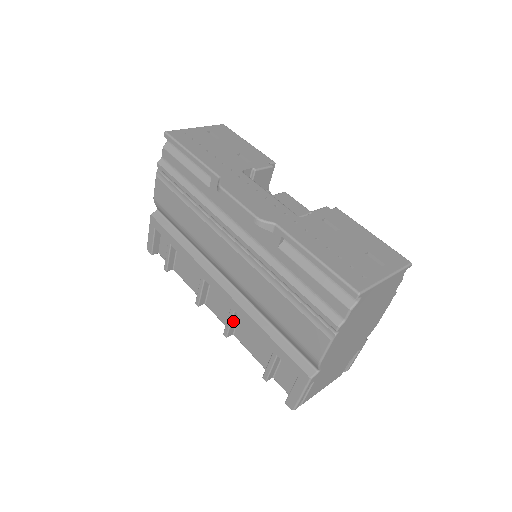
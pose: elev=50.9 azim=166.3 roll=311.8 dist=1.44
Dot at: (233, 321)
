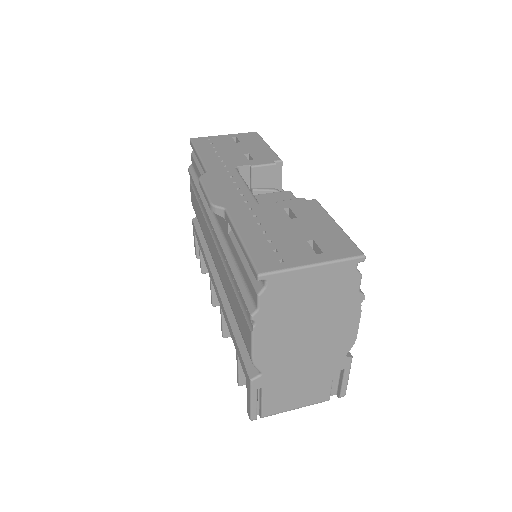
Dot at: occluded
